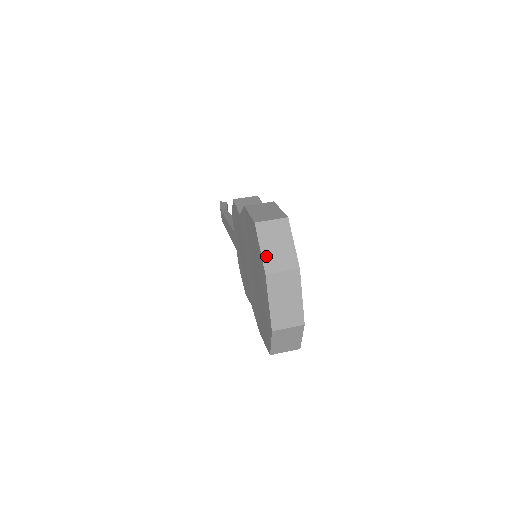
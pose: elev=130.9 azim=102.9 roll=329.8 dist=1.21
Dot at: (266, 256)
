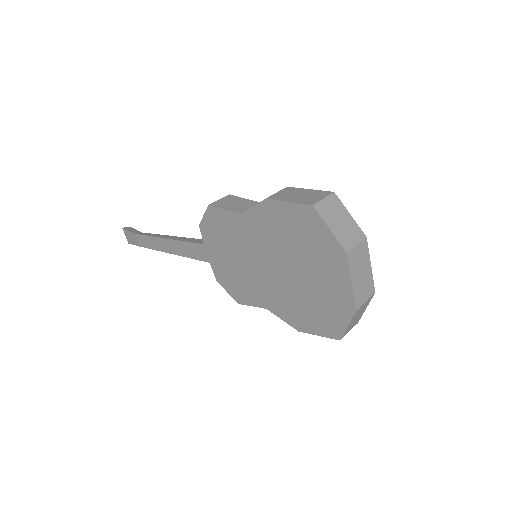
Dot at: (338, 235)
